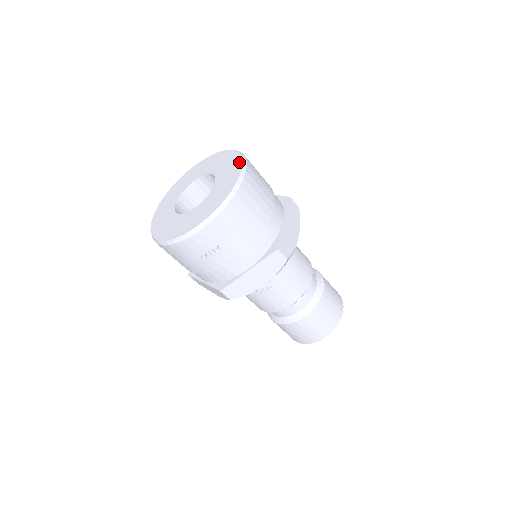
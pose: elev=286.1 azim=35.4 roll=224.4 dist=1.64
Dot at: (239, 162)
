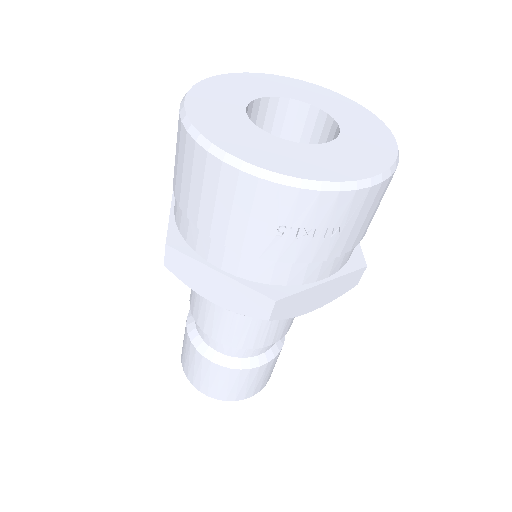
Dot at: (374, 117)
